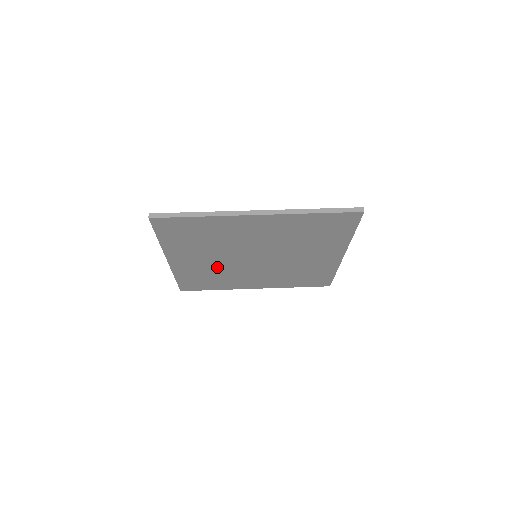
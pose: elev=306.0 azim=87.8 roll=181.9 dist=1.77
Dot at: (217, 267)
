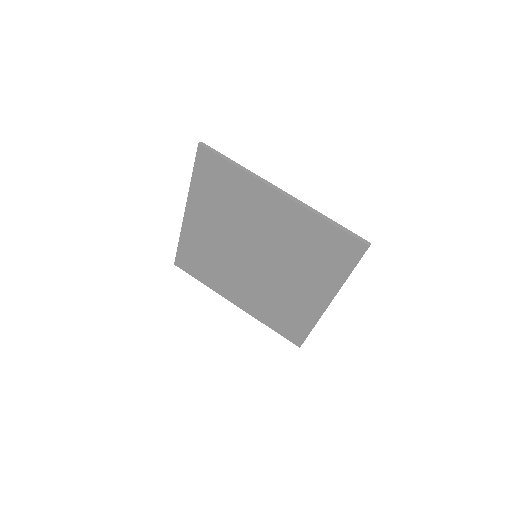
Dot at: (218, 248)
